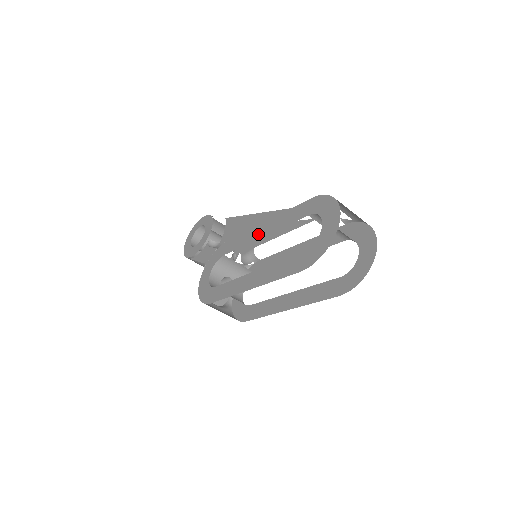
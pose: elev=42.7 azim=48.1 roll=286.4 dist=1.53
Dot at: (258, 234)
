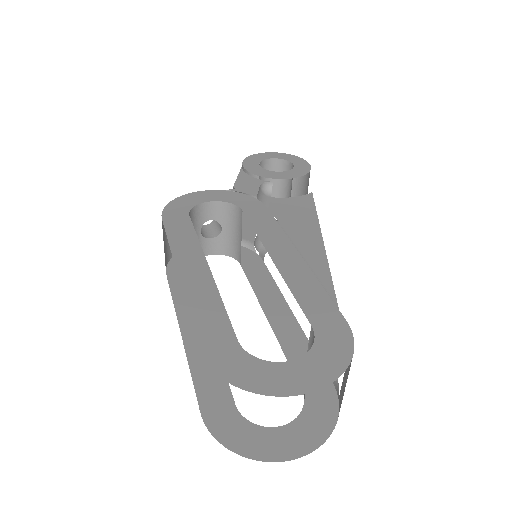
Dot at: (277, 250)
